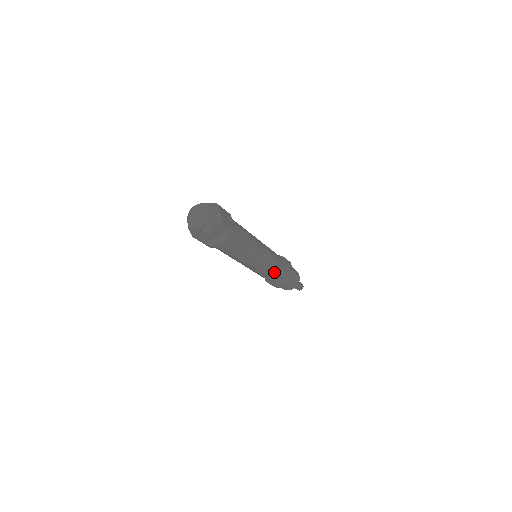
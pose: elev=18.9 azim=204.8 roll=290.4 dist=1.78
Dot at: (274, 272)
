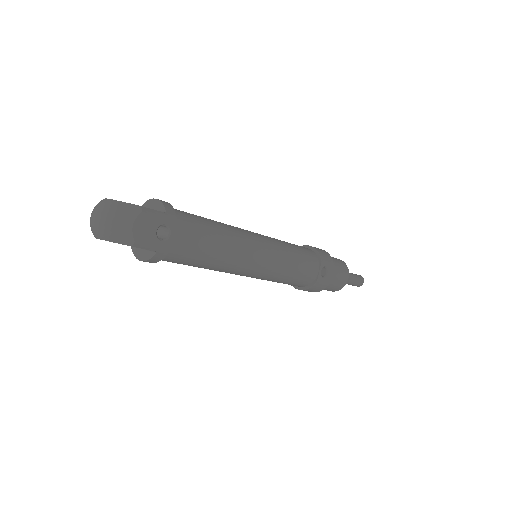
Dot at: (282, 282)
